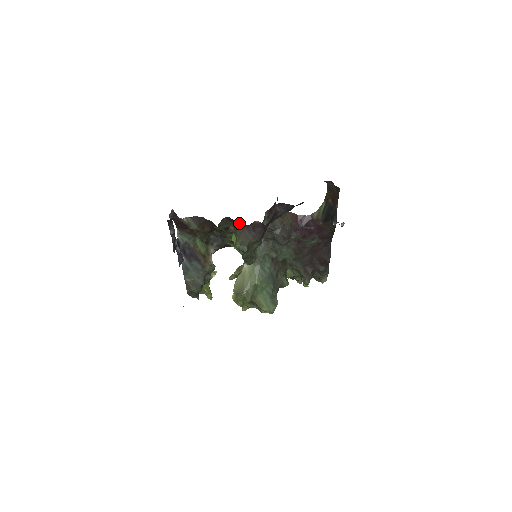
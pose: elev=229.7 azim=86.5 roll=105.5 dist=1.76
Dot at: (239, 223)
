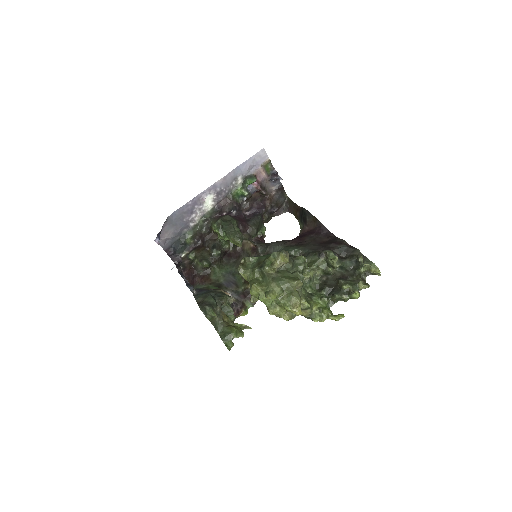
Dot at: (233, 250)
